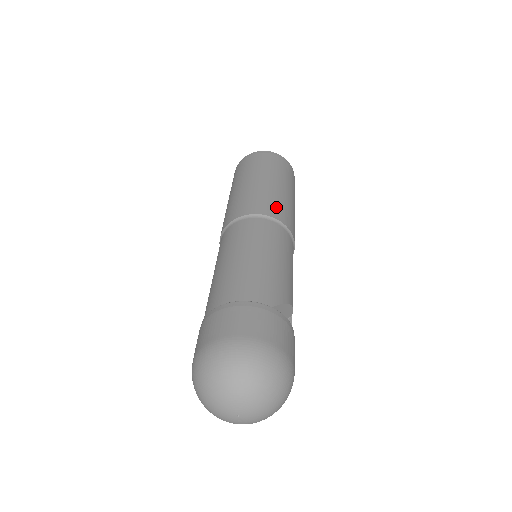
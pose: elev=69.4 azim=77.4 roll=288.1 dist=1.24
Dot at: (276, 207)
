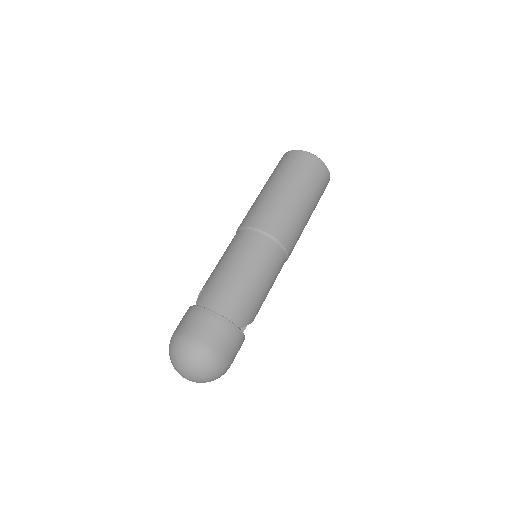
Dot at: (291, 234)
